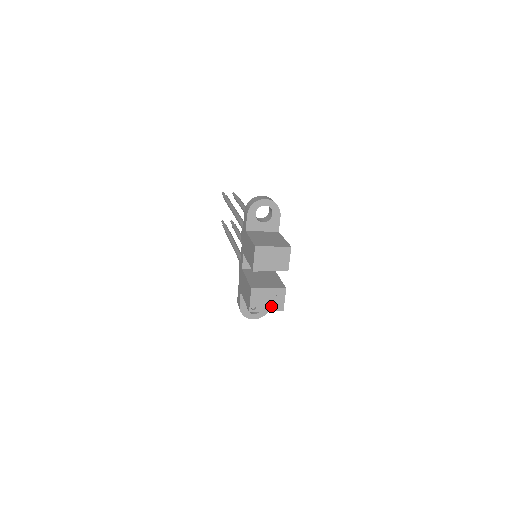
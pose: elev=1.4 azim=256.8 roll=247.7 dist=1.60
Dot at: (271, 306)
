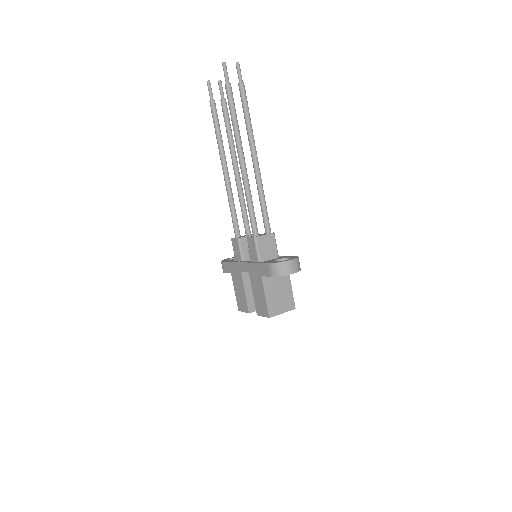
Dot at: occluded
